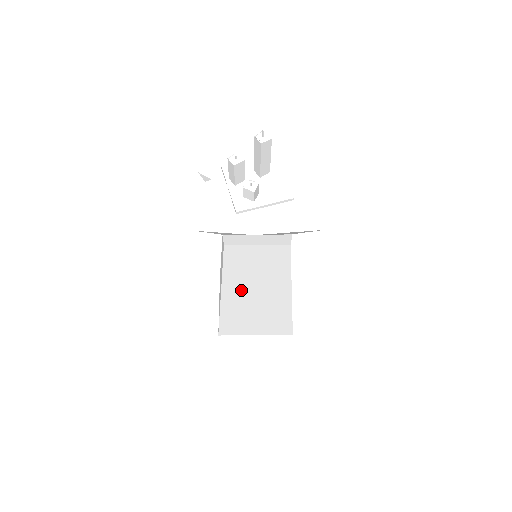
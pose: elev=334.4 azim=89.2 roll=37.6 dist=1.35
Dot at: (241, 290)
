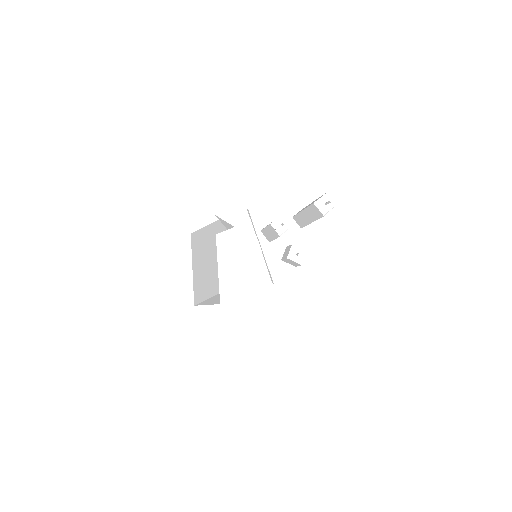
Dot at: occluded
